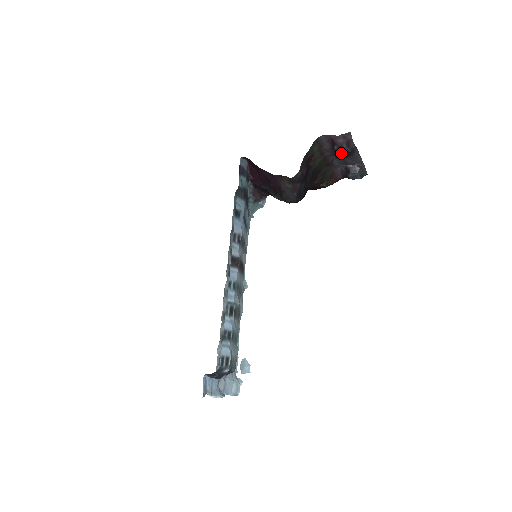
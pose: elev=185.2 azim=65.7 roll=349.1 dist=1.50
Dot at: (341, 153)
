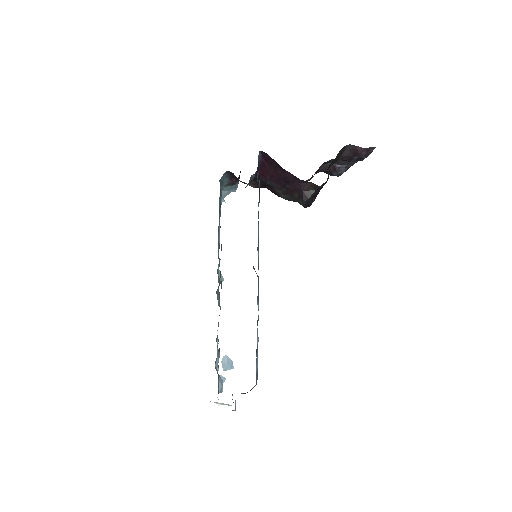
Dot at: occluded
